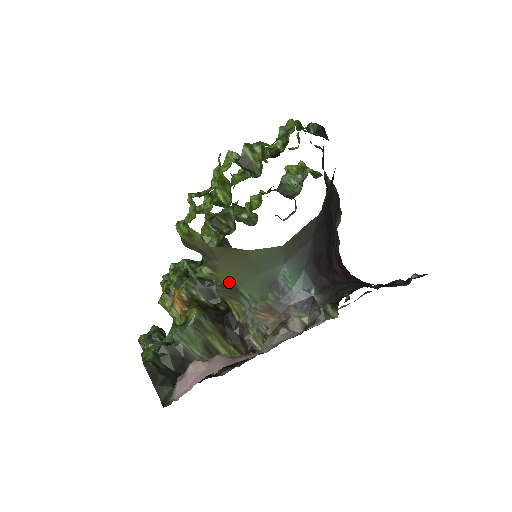
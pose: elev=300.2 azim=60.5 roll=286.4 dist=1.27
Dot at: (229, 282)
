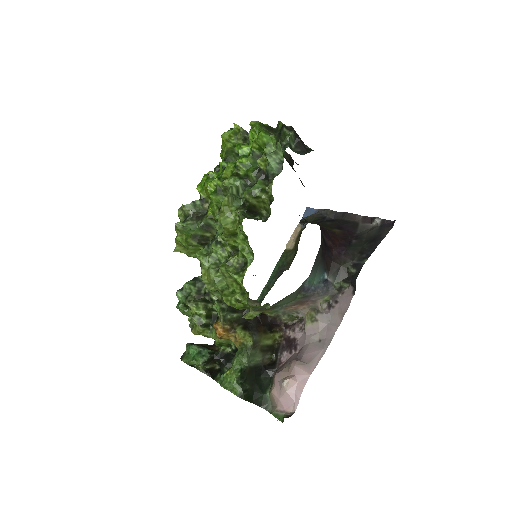
Dot at: occluded
